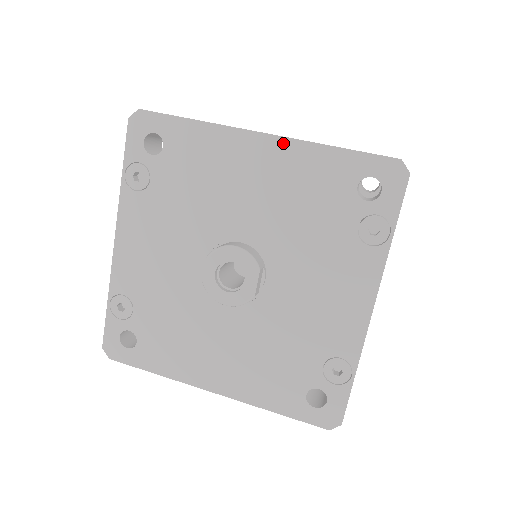
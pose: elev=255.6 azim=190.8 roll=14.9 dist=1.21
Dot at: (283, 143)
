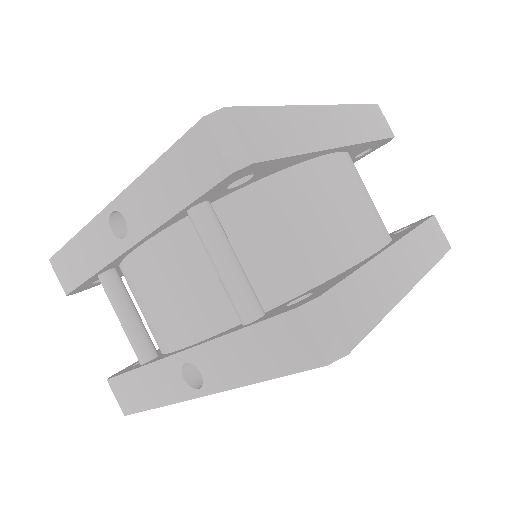
Dot at: occluded
